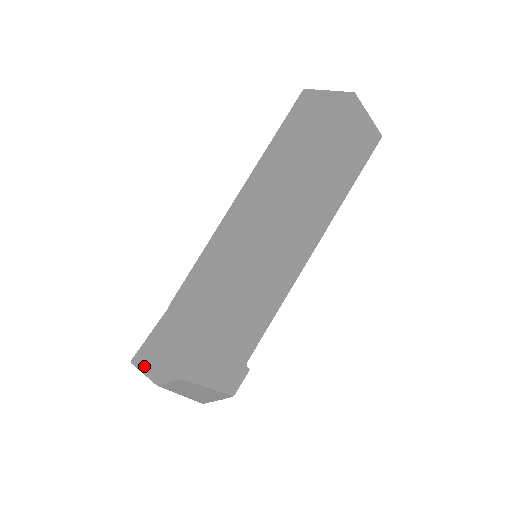
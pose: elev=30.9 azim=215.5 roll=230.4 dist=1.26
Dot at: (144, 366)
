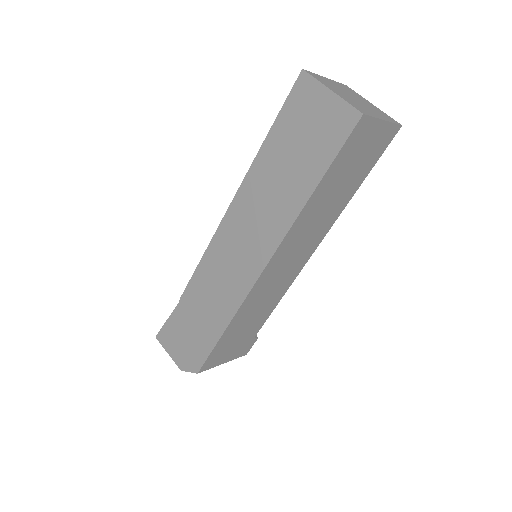
Dot at: (167, 347)
